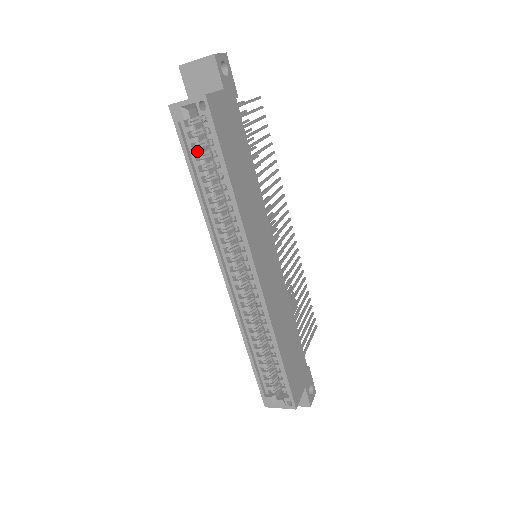
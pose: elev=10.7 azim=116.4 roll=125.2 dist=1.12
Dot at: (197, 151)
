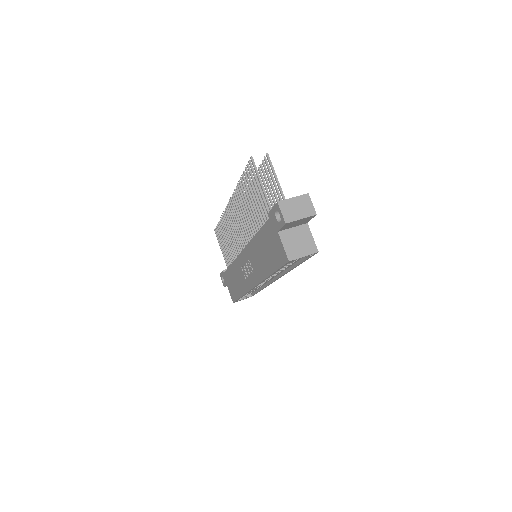
Dot at: occluded
